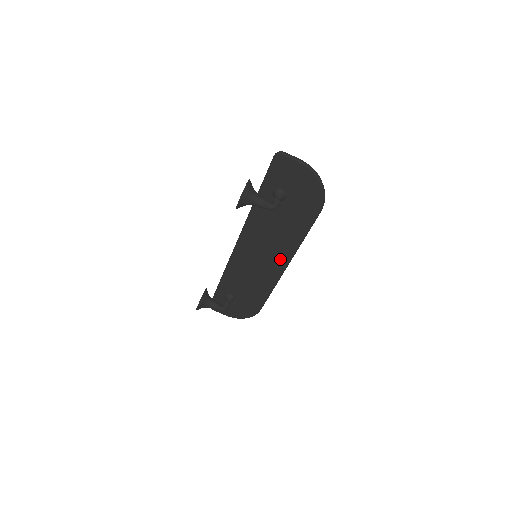
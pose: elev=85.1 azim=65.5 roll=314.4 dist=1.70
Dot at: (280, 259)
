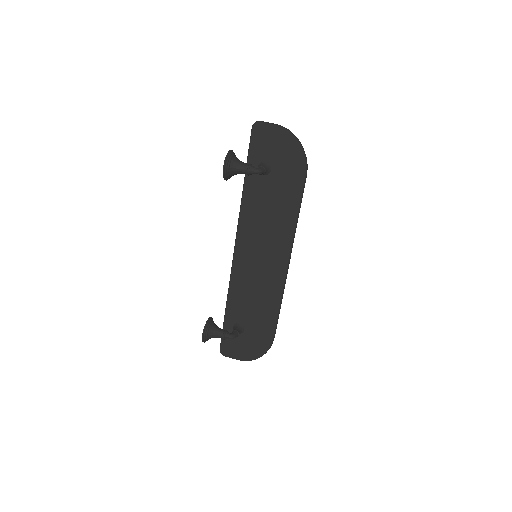
Dot at: (280, 252)
